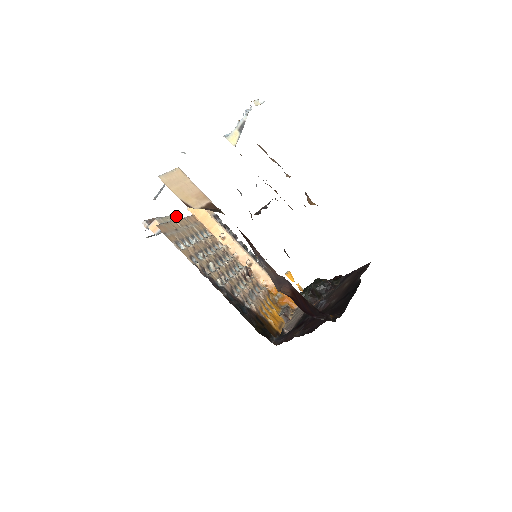
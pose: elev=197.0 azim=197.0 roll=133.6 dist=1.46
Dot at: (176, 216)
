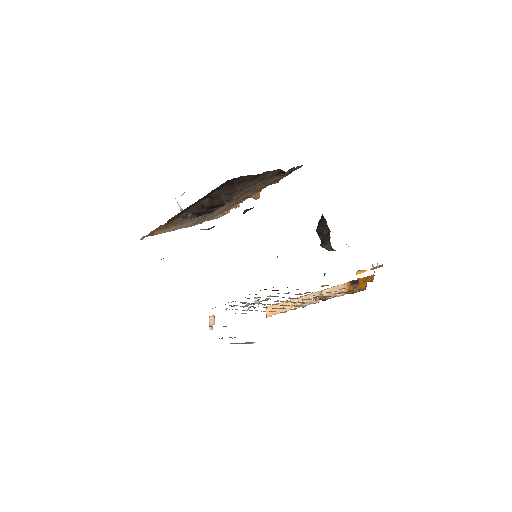
Dot at: occluded
